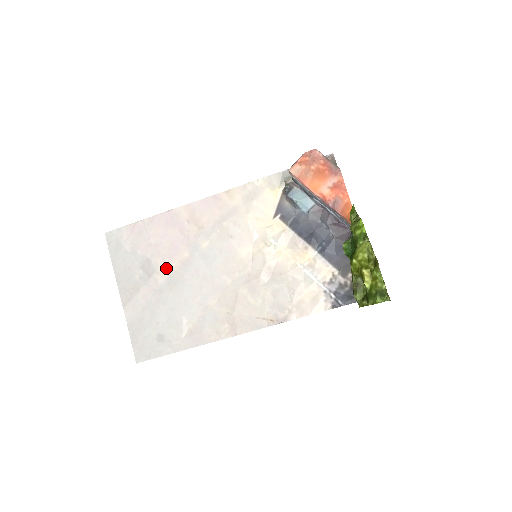
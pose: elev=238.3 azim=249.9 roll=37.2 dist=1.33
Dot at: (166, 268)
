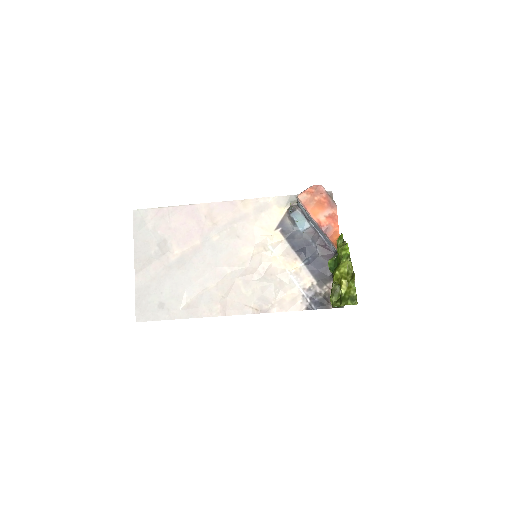
Dot at: (179, 250)
